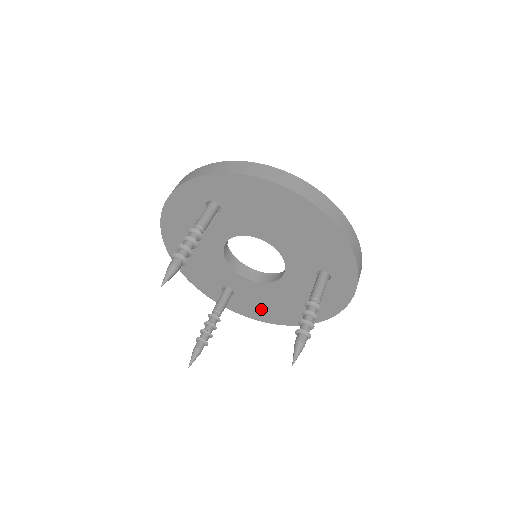
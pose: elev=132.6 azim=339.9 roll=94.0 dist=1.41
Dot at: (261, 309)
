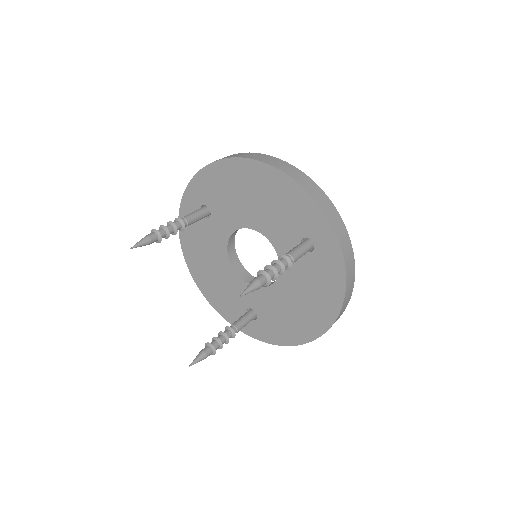
Dot at: (284, 326)
